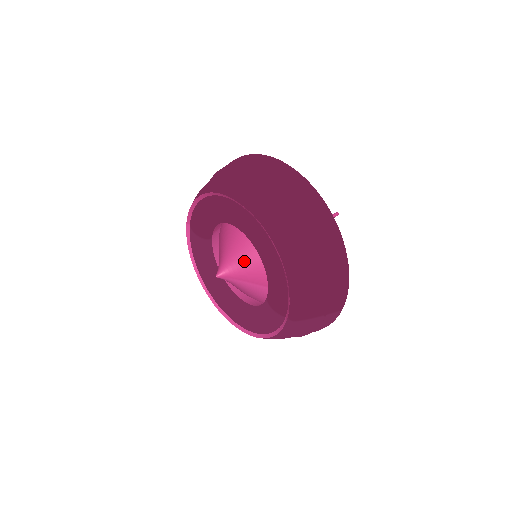
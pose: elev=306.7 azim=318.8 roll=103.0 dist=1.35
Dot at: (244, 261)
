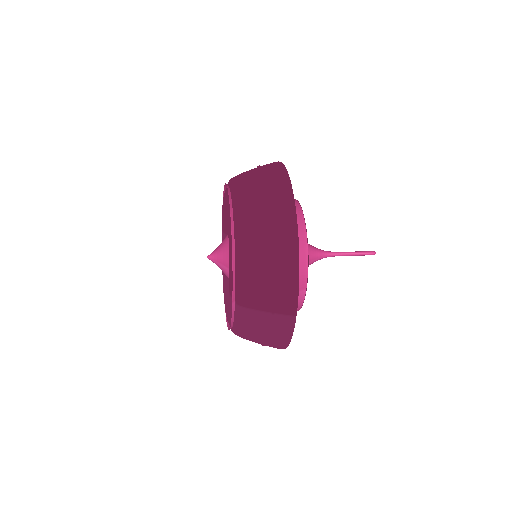
Dot at: occluded
